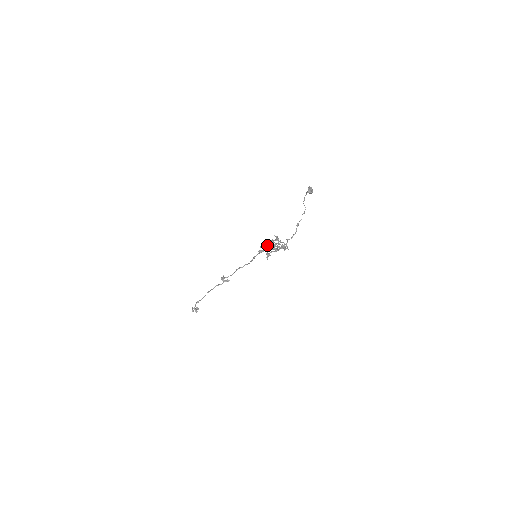
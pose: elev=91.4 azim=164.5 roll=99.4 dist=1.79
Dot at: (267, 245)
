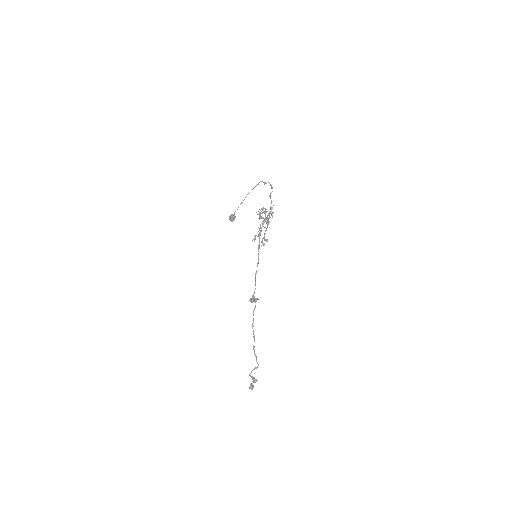
Dot at: (258, 227)
